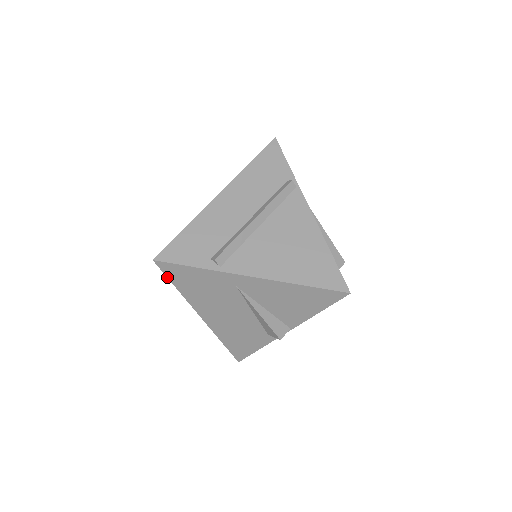
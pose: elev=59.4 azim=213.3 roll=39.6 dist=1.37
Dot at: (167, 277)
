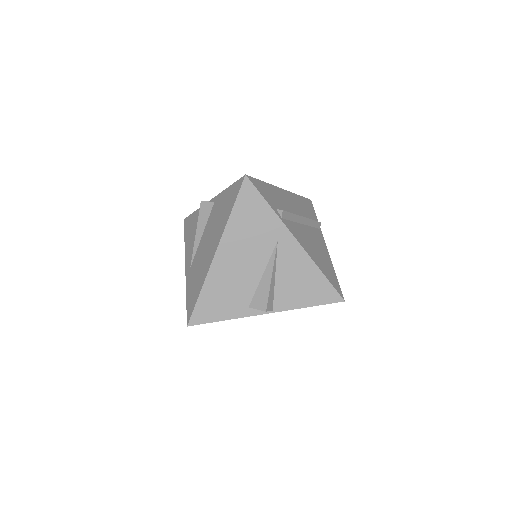
Dot at: (237, 196)
